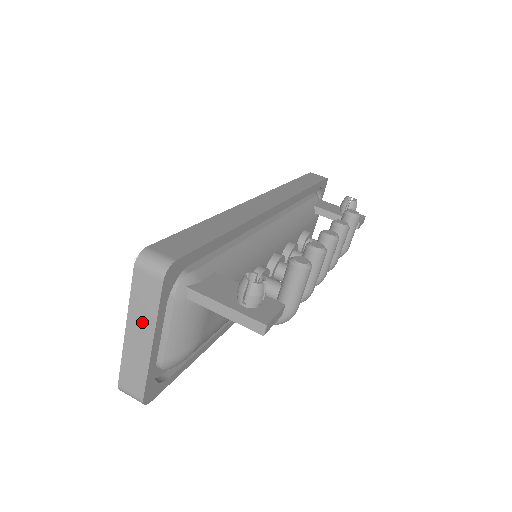
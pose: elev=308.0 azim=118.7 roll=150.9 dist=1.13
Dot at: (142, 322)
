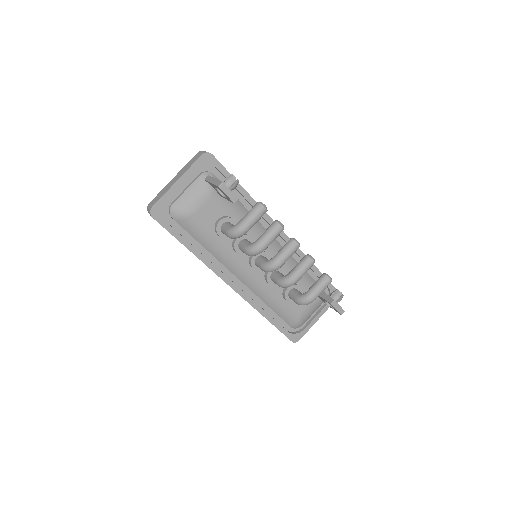
Dot at: (182, 172)
